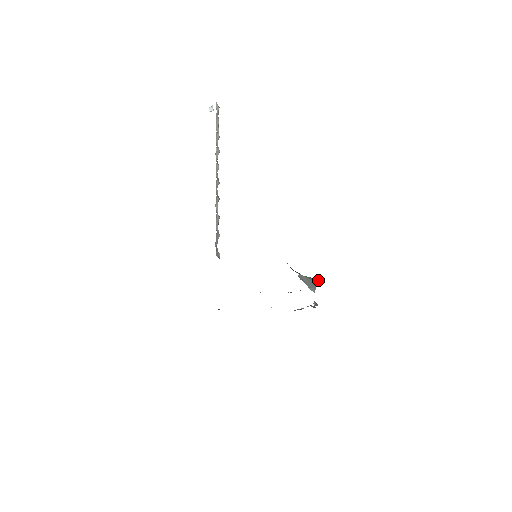
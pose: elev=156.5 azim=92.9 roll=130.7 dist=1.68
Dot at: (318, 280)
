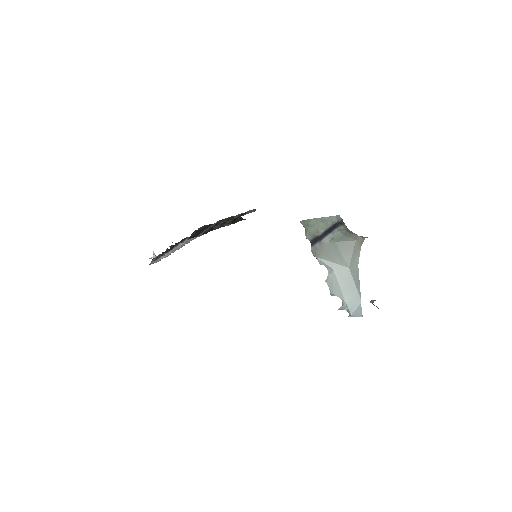
Dot at: (358, 273)
